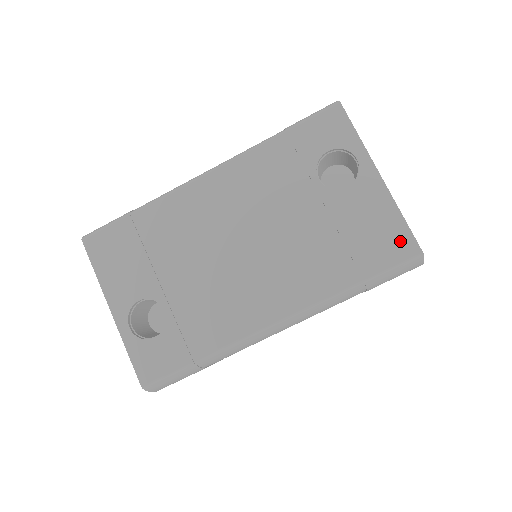
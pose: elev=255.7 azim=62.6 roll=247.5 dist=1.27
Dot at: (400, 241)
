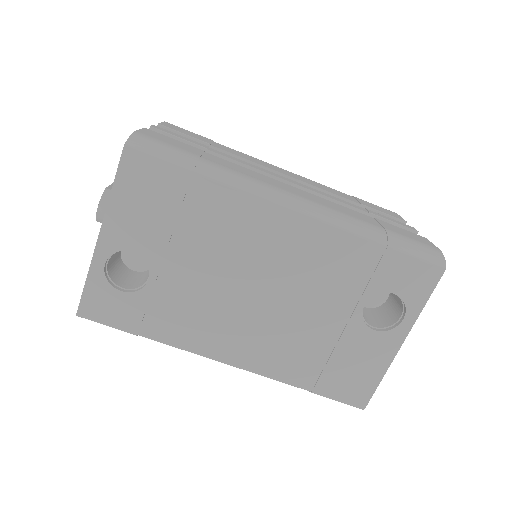
Dot at: (361, 392)
